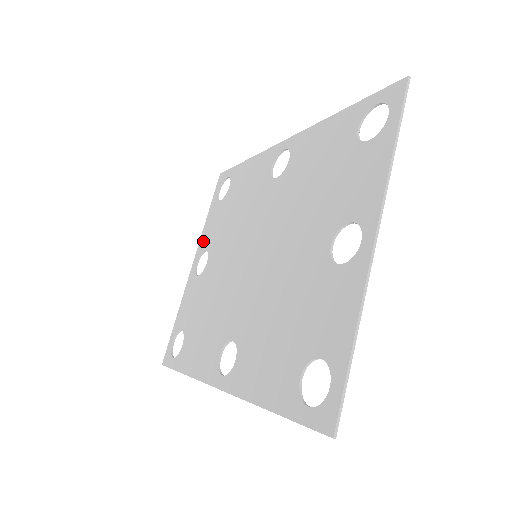
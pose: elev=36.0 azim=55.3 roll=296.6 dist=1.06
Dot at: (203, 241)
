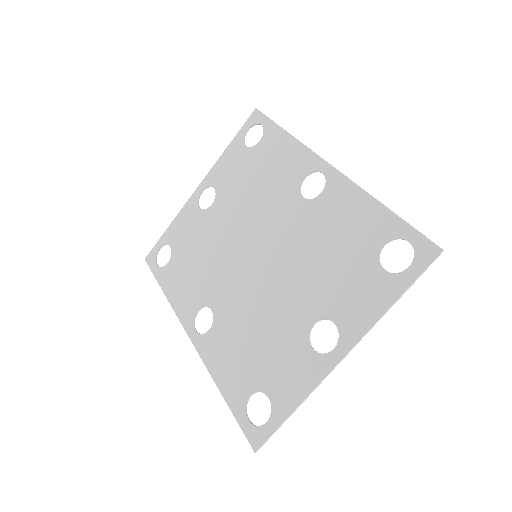
Dot at: (215, 174)
